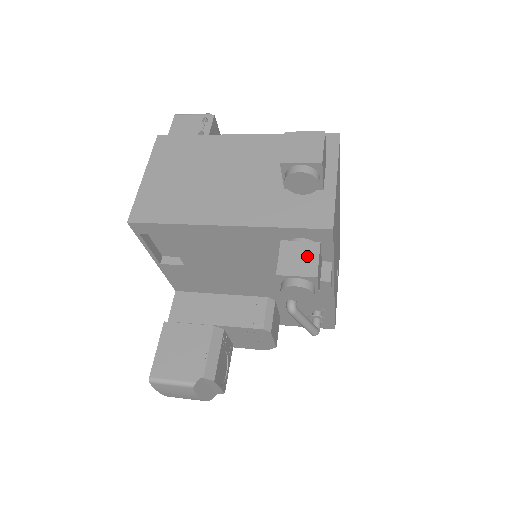
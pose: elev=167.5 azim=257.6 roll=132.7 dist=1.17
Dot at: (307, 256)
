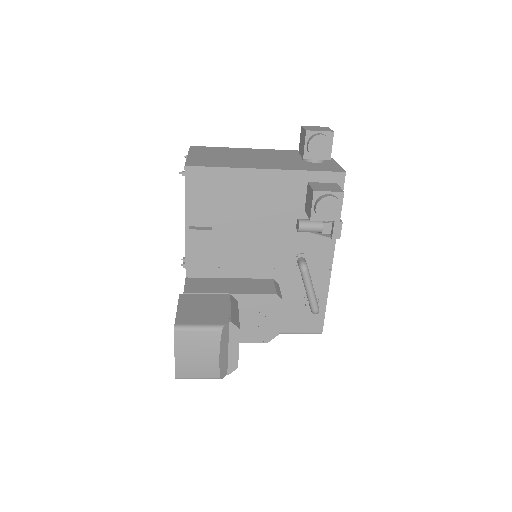
Dot at: (331, 186)
